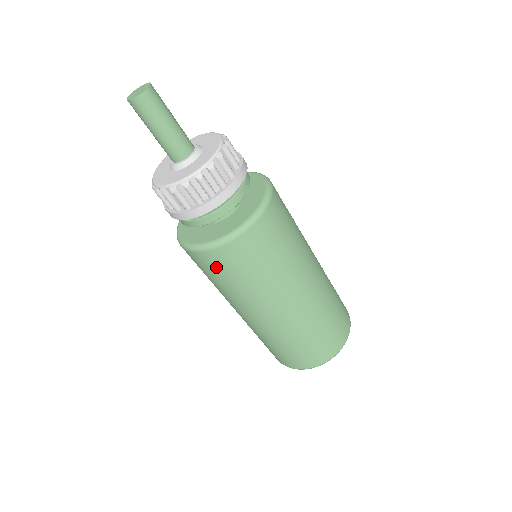
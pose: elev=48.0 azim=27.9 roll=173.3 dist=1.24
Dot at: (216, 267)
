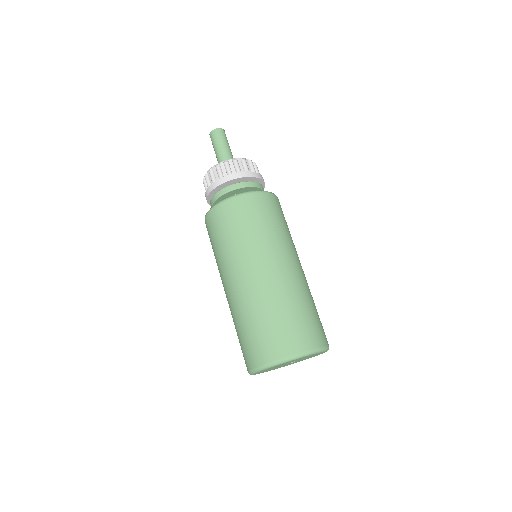
Dot at: (238, 213)
